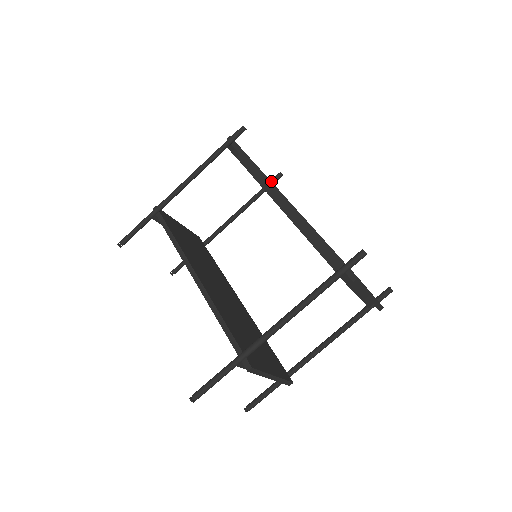
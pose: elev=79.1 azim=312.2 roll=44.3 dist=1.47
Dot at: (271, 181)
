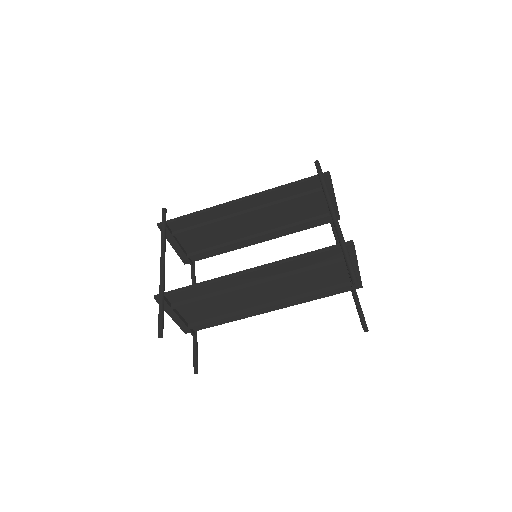
Dot at: occluded
